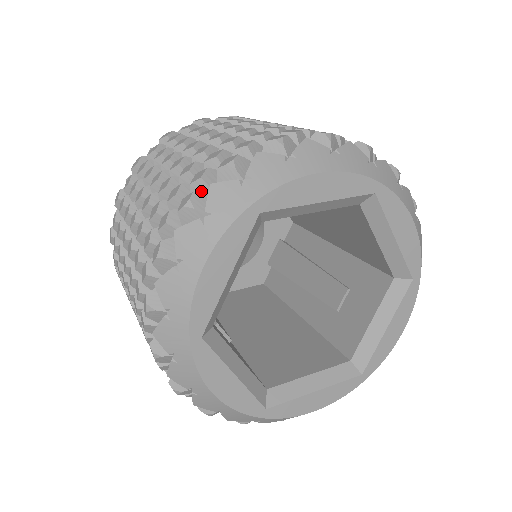
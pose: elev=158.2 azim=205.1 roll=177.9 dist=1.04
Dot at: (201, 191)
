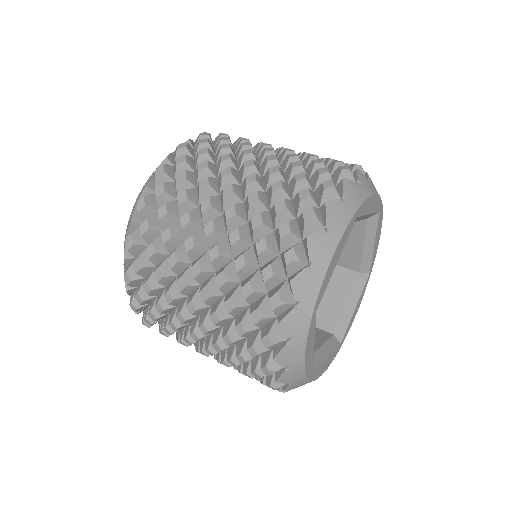
Dot at: (264, 322)
